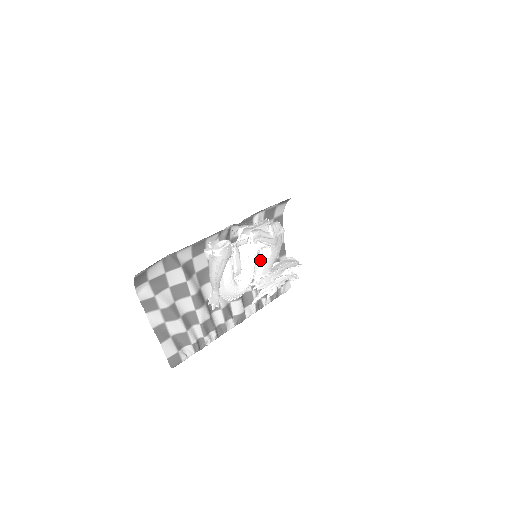
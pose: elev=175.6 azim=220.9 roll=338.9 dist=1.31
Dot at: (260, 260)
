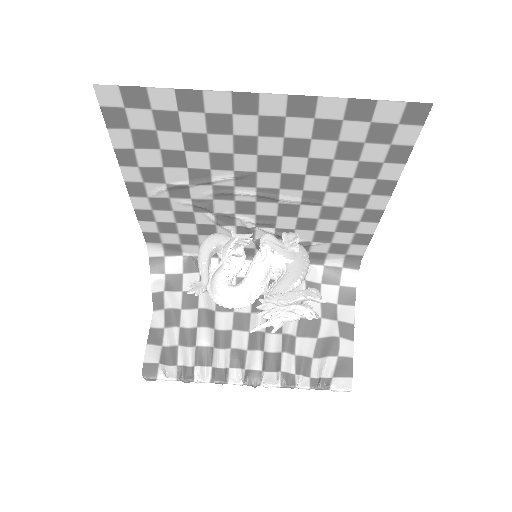
Dot at: (275, 282)
